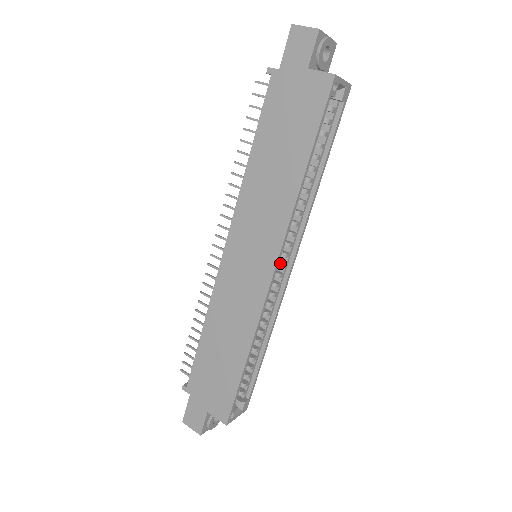
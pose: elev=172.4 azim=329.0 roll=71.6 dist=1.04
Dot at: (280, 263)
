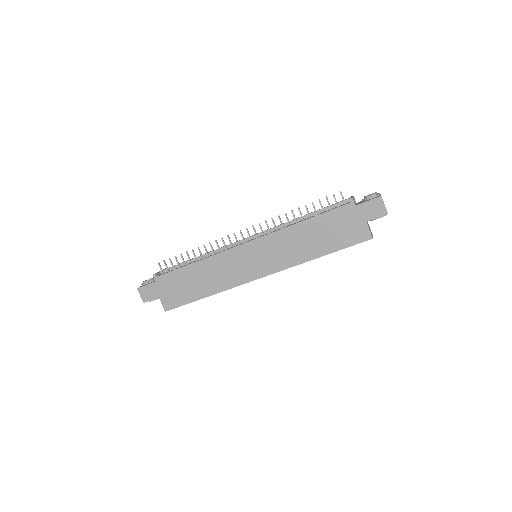
Dot at: occluded
